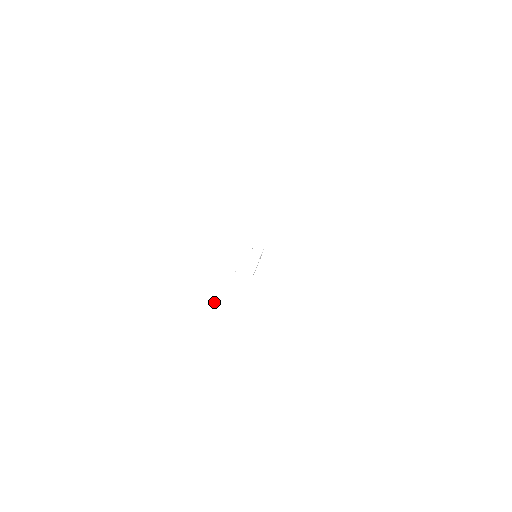
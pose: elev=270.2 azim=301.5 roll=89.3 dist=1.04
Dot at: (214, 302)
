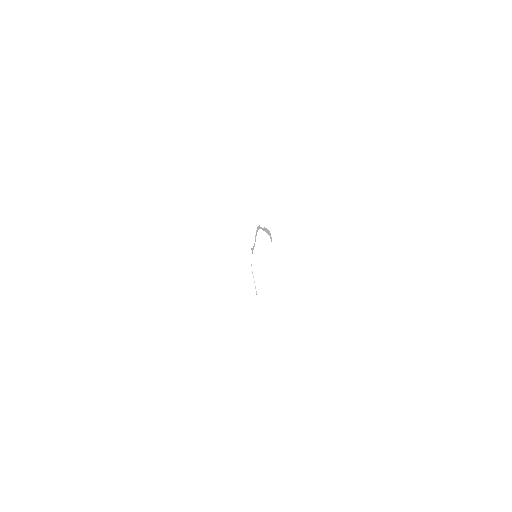
Dot at: (269, 235)
